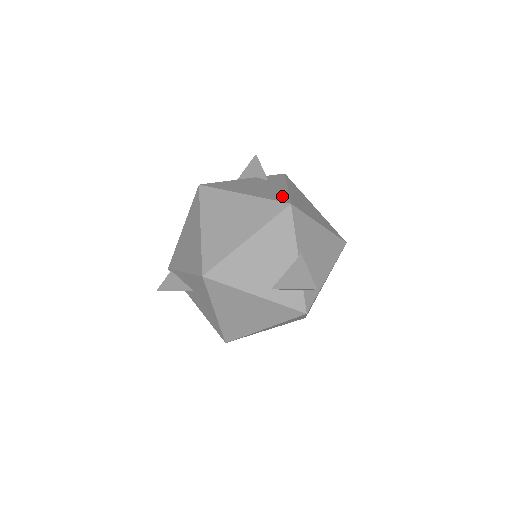
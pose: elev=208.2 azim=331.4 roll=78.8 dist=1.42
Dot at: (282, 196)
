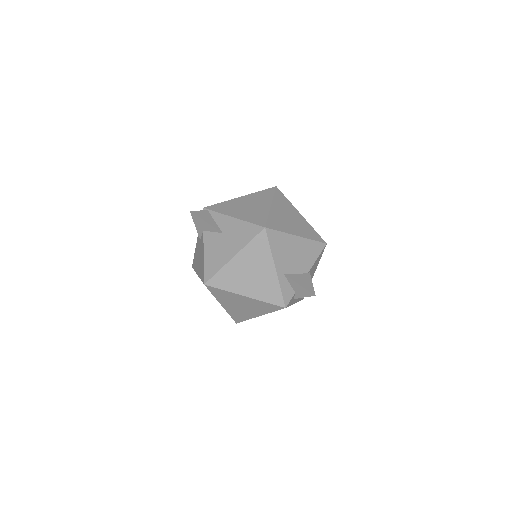
Dot at: occluded
